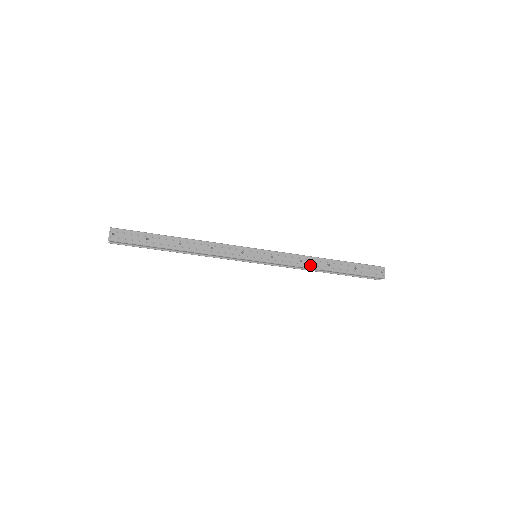
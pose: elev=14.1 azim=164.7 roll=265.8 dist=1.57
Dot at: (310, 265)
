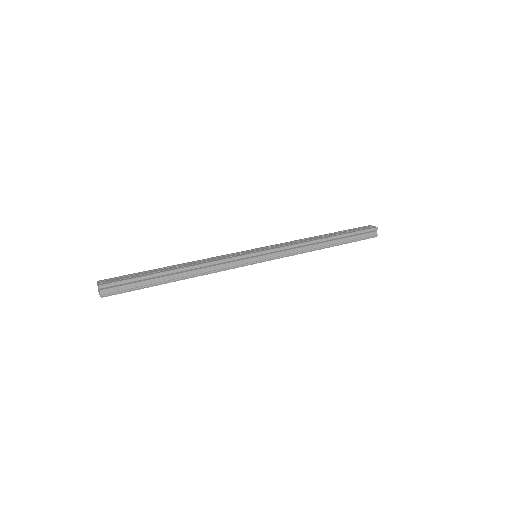
Dot at: (308, 241)
